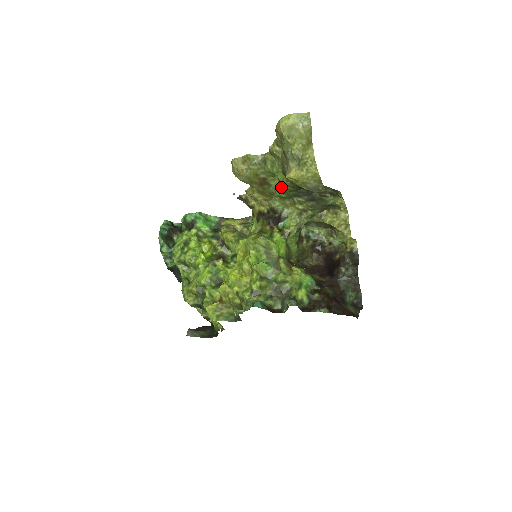
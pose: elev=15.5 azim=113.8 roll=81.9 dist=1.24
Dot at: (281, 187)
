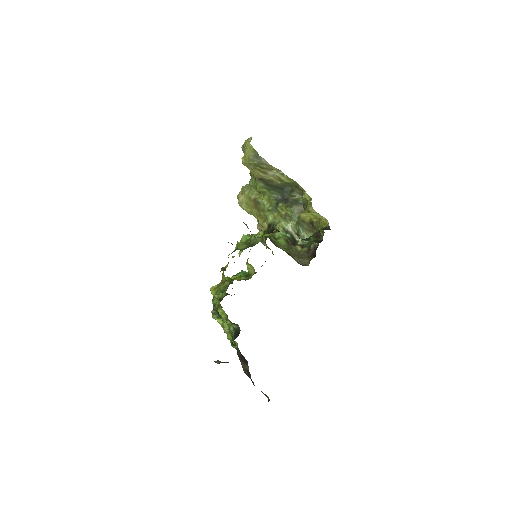
Dot at: (266, 201)
